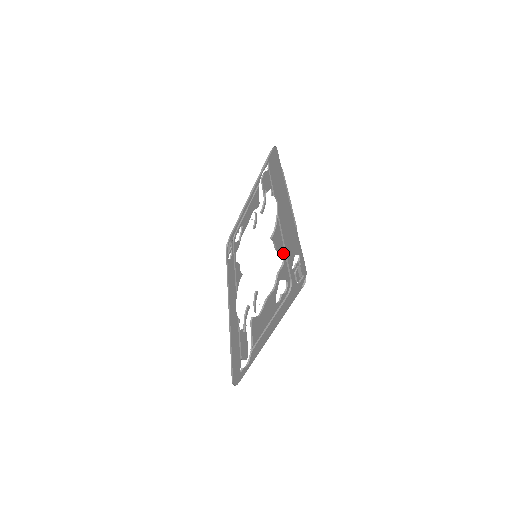
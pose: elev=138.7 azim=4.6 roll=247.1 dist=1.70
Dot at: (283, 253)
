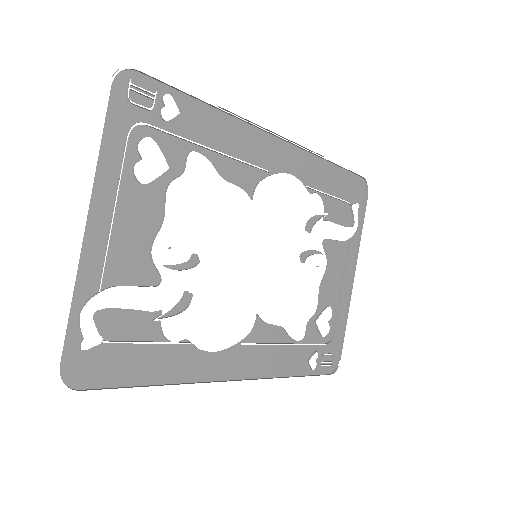
Dot at: (206, 154)
